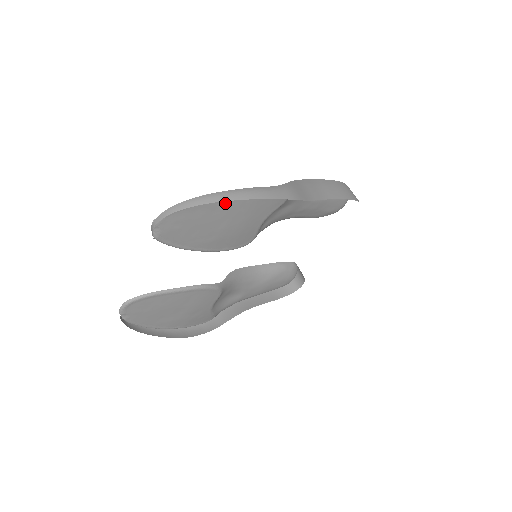
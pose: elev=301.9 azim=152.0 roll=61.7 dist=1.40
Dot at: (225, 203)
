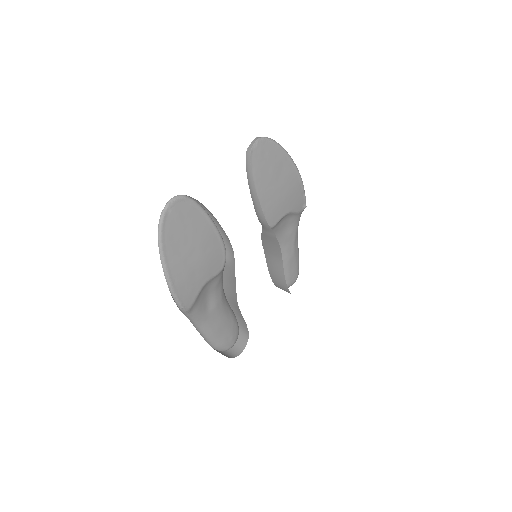
Dot at: (289, 168)
